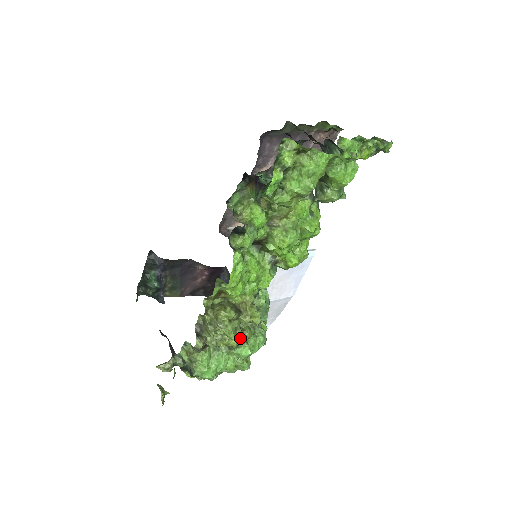
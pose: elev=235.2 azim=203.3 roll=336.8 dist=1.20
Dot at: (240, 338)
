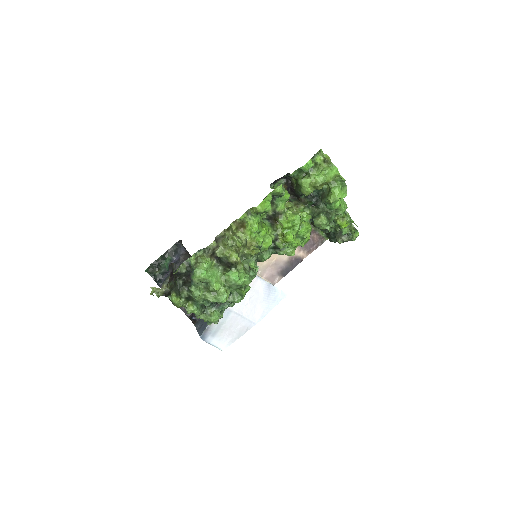
Dot at: (237, 263)
